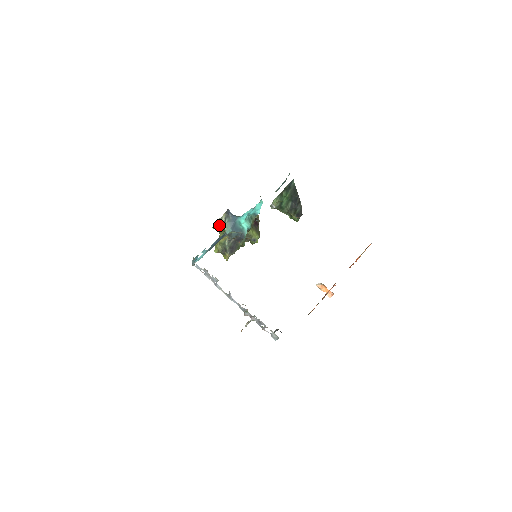
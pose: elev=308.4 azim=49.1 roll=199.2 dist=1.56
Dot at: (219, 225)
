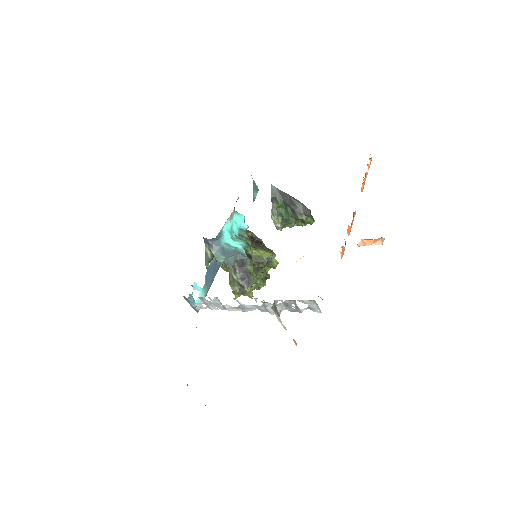
Dot at: occluded
